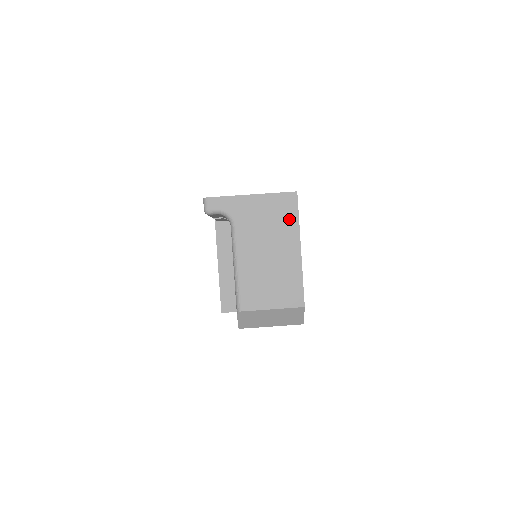
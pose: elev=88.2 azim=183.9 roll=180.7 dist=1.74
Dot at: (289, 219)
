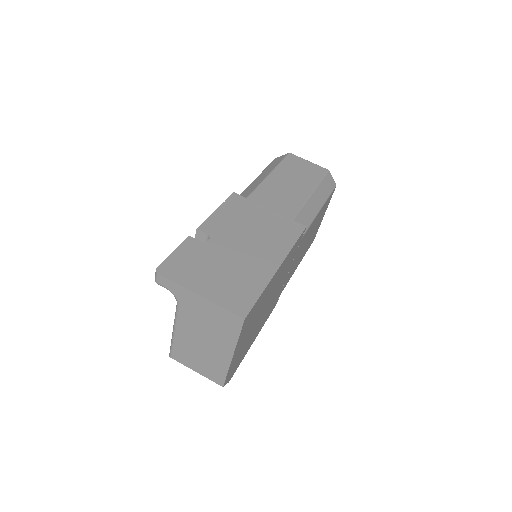
Dot at: (229, 332)
